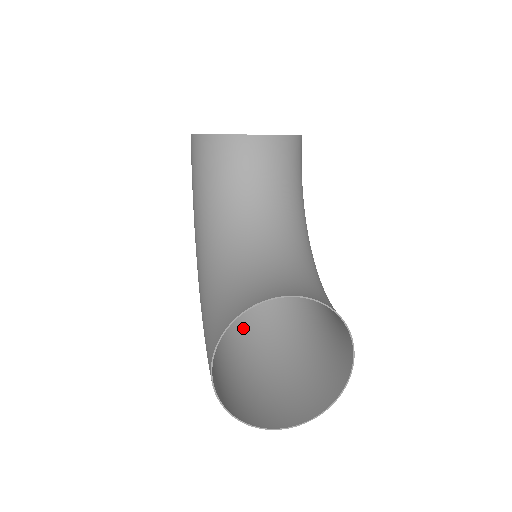
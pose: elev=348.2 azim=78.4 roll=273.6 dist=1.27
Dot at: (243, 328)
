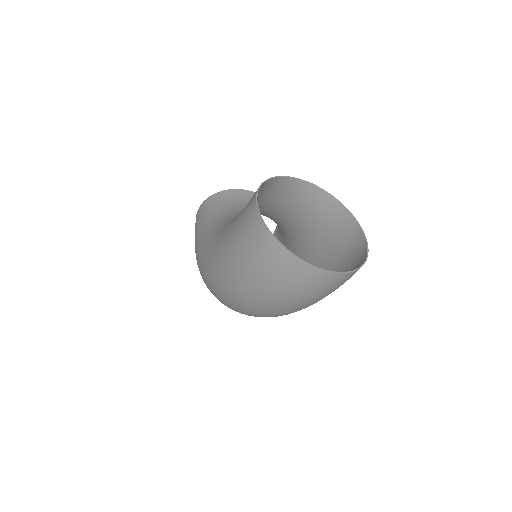
Dot at: (245, 310)
